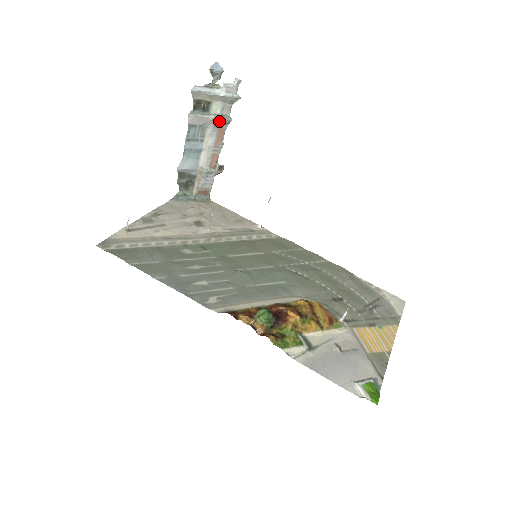
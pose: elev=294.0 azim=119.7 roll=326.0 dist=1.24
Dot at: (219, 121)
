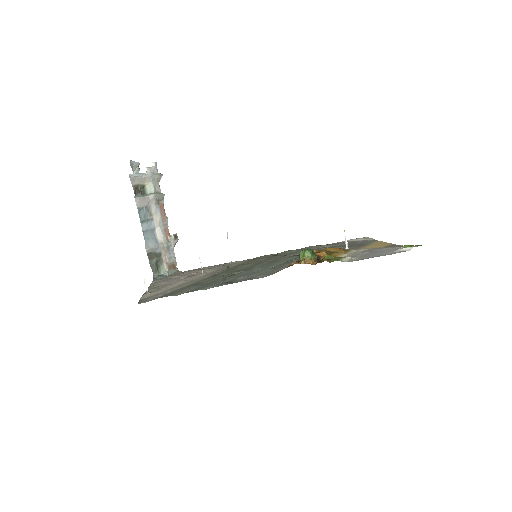
Dot at: (157, 198)
